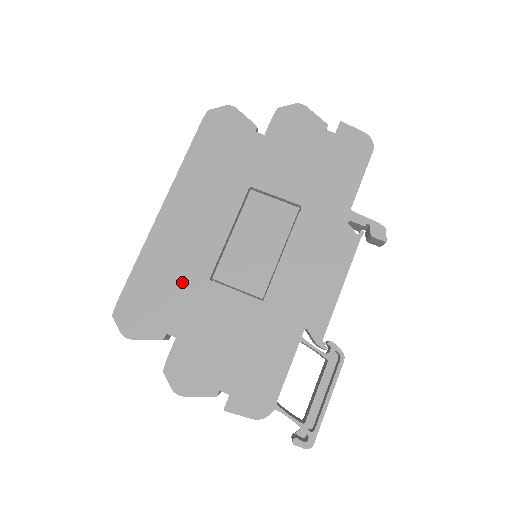
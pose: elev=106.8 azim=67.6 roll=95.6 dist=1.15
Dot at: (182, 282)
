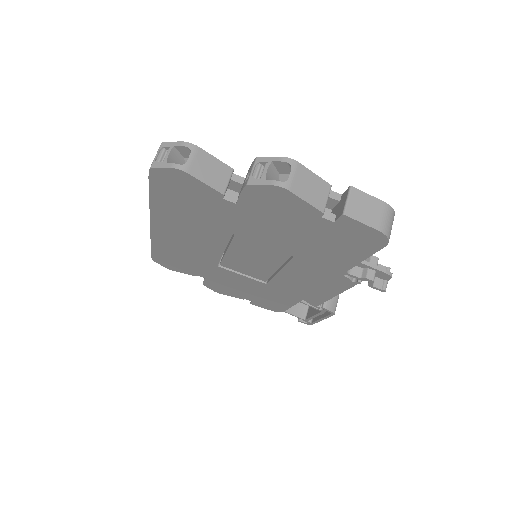
Dot at: (195, 262)
